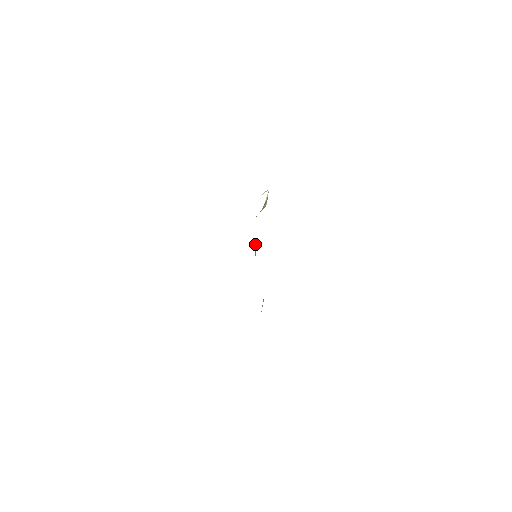
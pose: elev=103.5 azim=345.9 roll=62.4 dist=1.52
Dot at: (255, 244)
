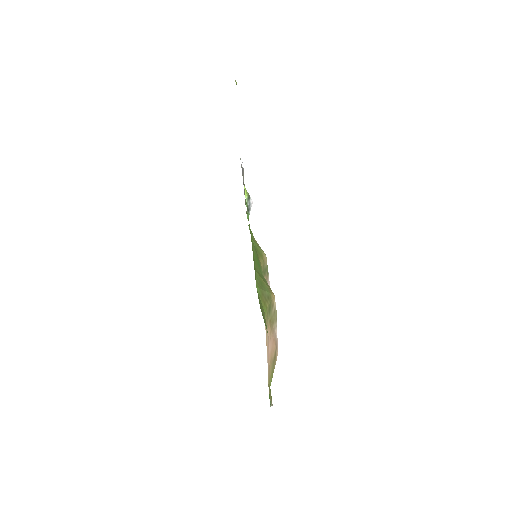
Dot at: (256, 245)
